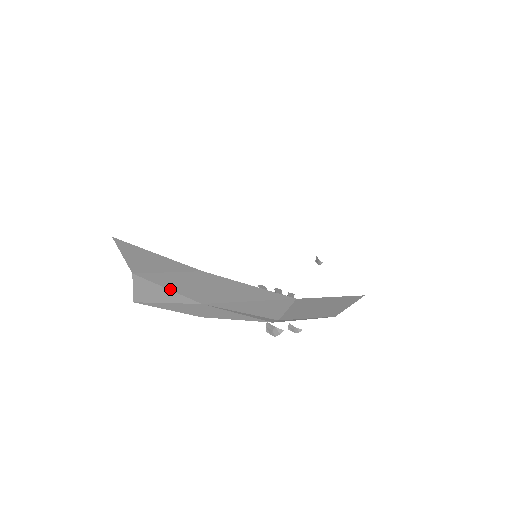
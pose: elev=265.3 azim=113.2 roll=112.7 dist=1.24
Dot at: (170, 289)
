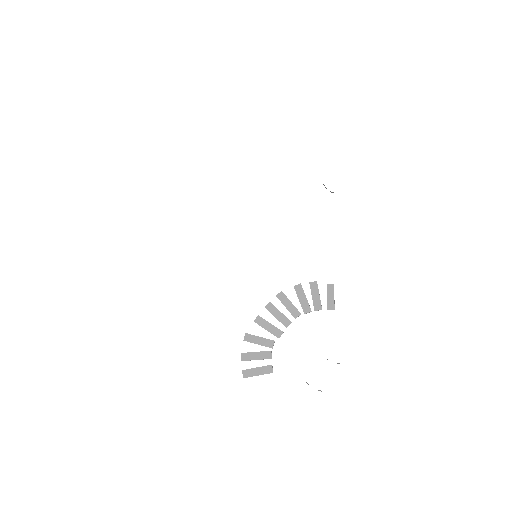
Dot at: occluded
